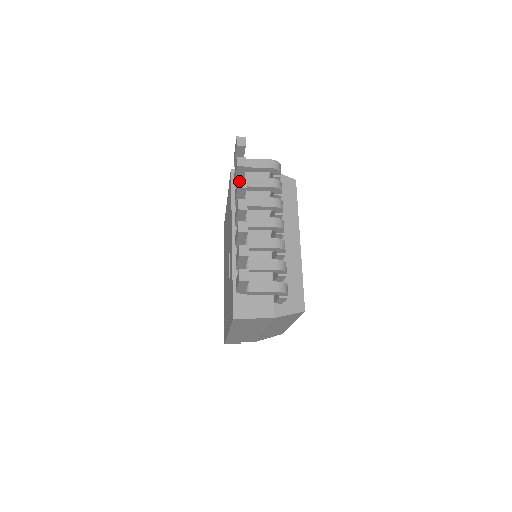
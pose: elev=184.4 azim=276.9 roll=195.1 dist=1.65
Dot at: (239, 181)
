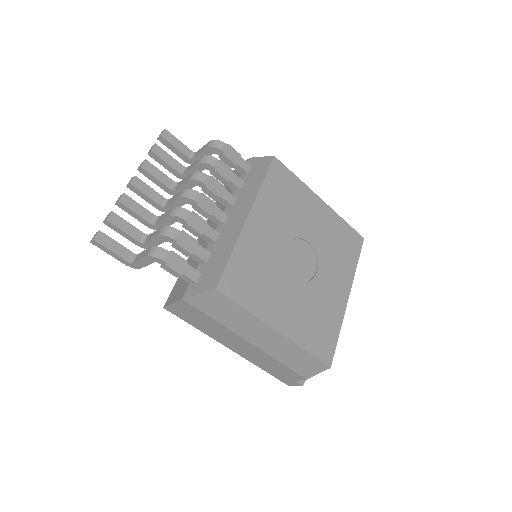
Dot at: (141, 164)
